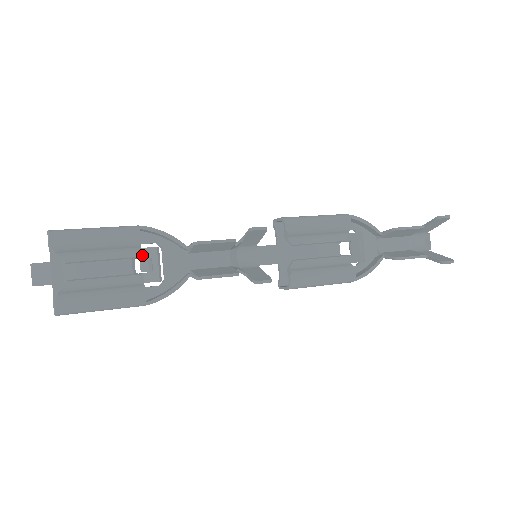
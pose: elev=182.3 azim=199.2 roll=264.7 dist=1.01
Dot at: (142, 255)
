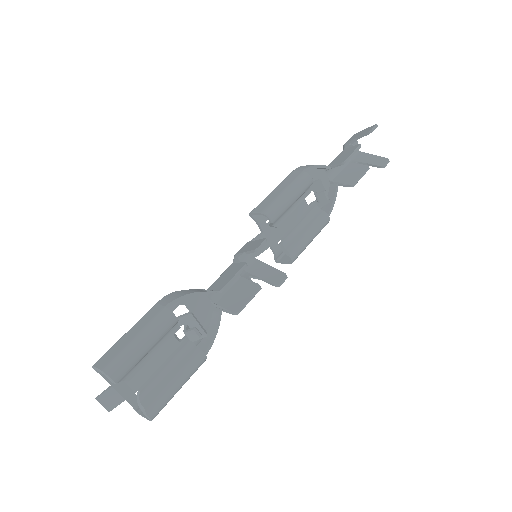
Dot at: (178, 324)
